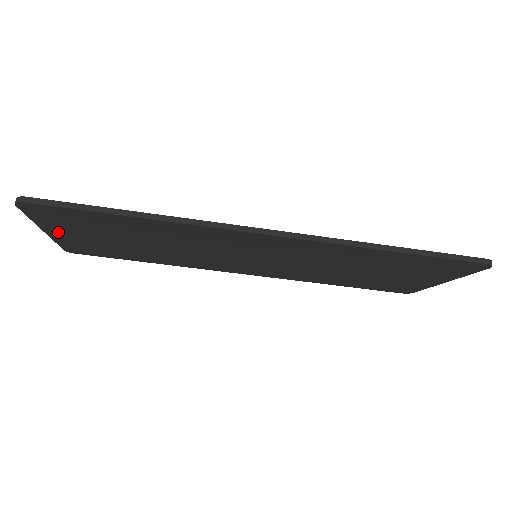
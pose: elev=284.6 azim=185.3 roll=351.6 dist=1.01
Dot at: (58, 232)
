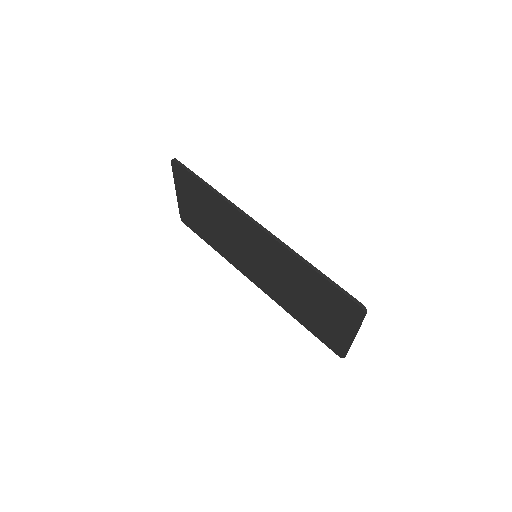
Dot at: (181, 194)
